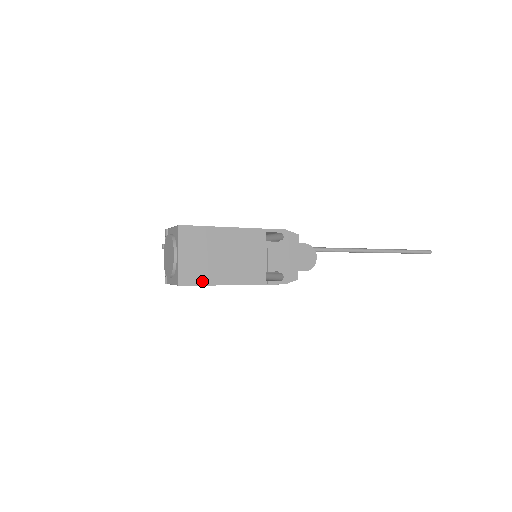
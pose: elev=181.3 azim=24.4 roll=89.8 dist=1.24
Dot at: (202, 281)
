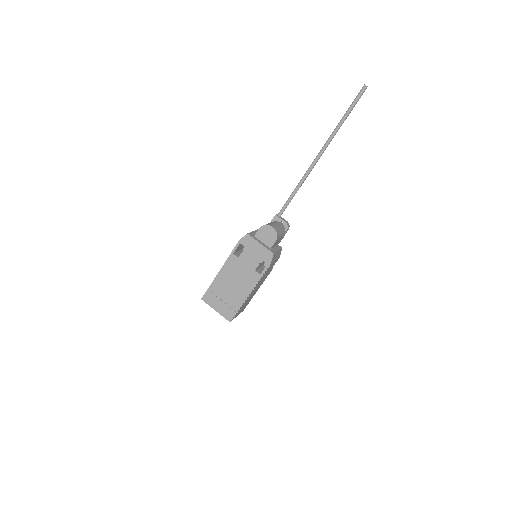
Dot at: (236, 309)
